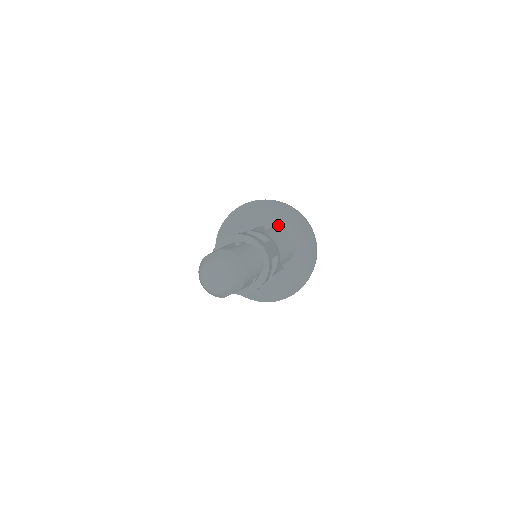
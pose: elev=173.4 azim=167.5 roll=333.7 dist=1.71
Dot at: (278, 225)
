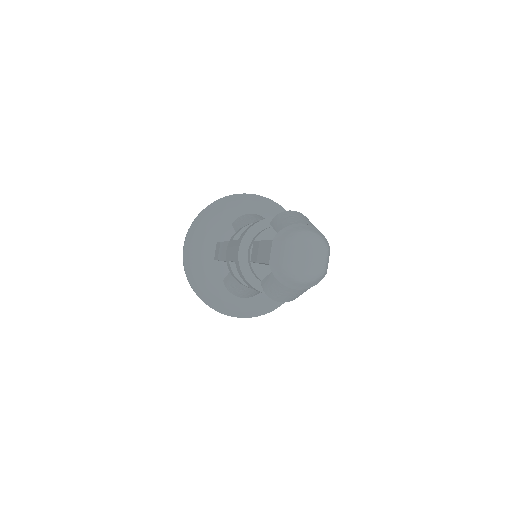
Dot at: (226, 227)
